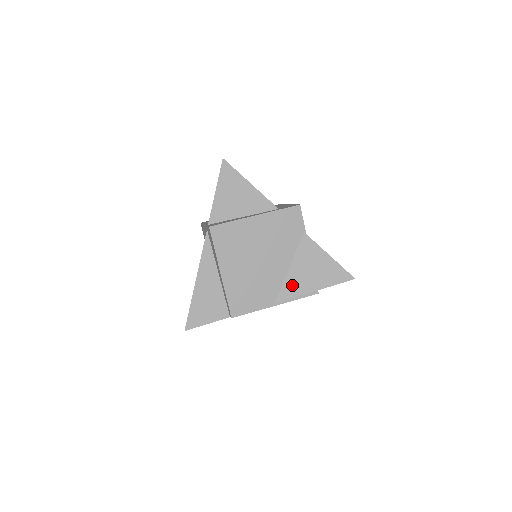
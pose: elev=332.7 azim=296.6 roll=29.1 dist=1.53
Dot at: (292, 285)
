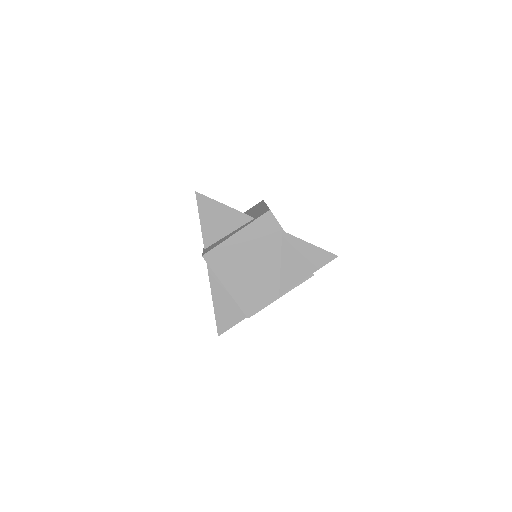
Dot at: (288, 277)
